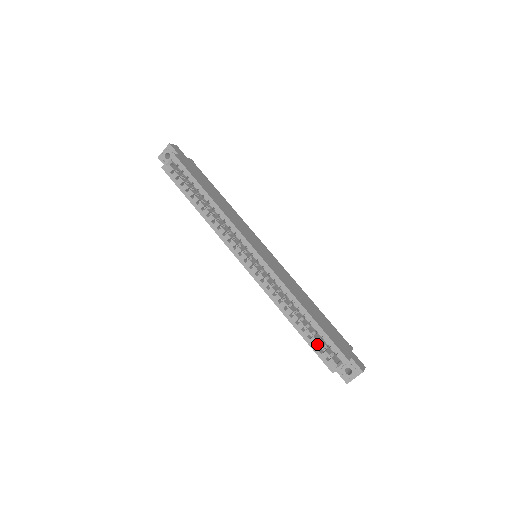
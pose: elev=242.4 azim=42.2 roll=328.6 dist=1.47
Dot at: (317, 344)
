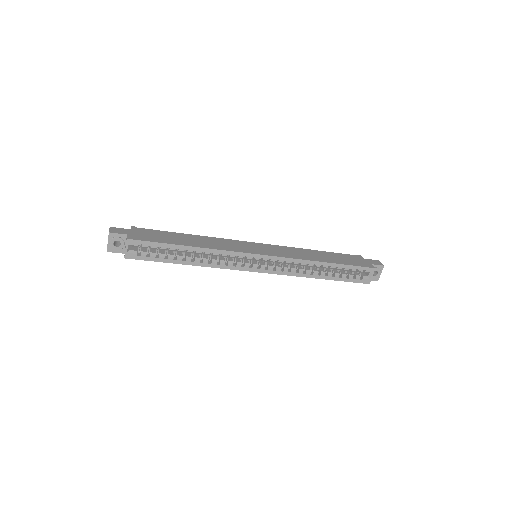
Dot at: occluded
